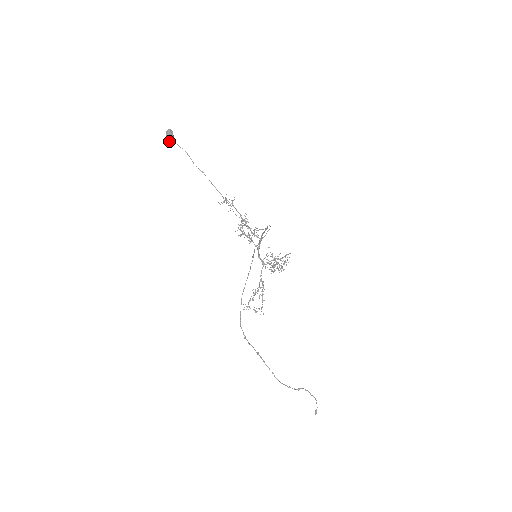
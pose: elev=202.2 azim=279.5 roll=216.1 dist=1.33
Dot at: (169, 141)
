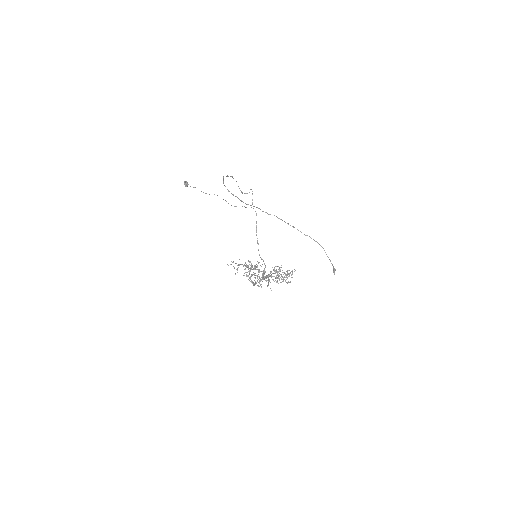
Dot at: (185, 185)
